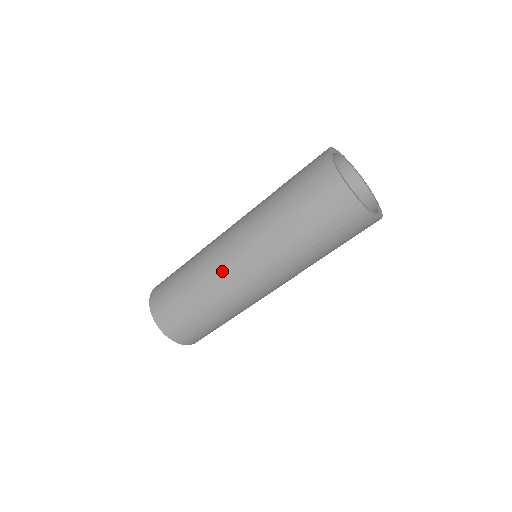
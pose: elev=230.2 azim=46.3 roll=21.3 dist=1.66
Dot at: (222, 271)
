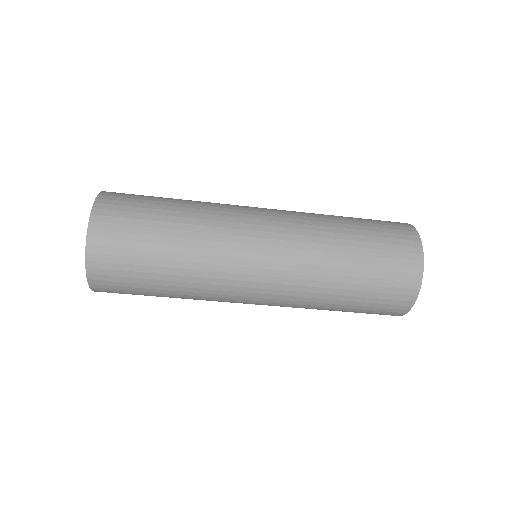
Dot at: (236, 245)
